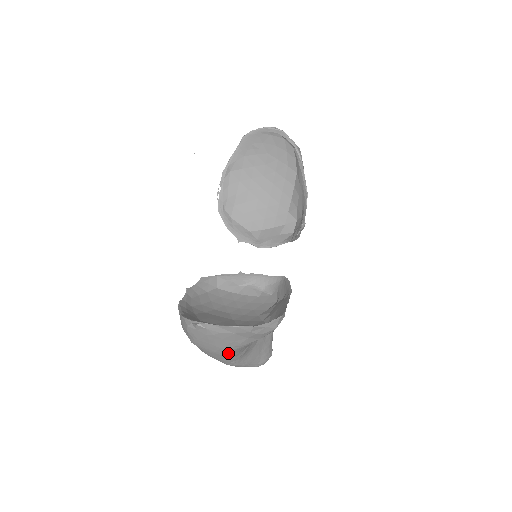
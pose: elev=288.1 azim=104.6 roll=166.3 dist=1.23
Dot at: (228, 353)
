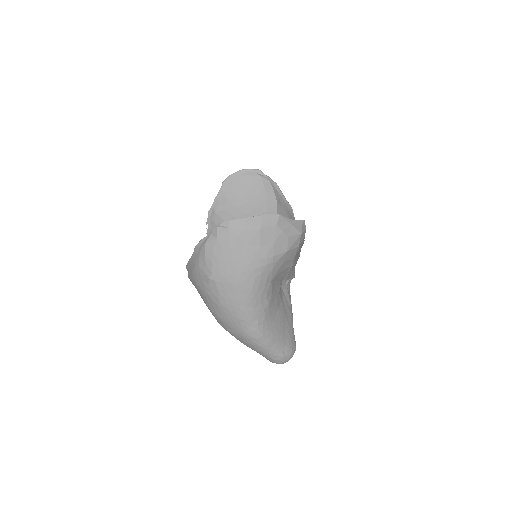
Dot at: (253, 281)
